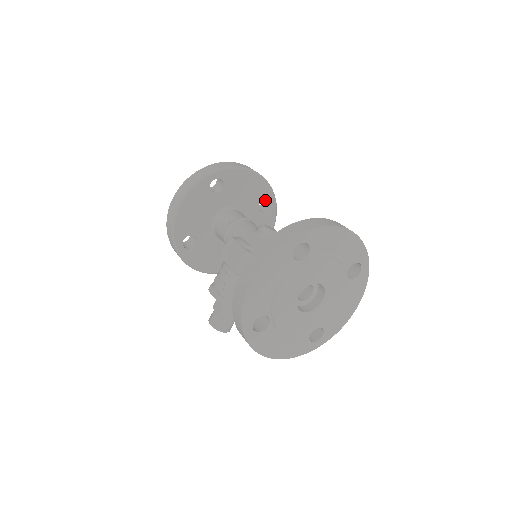
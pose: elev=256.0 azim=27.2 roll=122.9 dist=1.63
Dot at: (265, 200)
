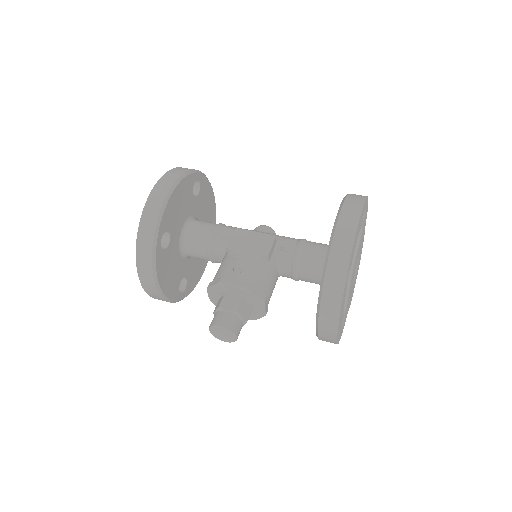
Dot at: occluded
